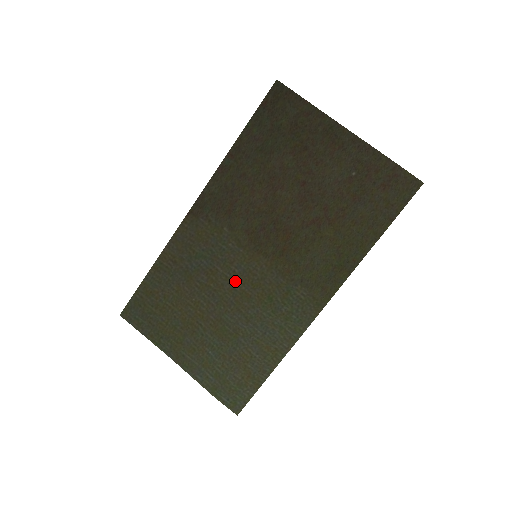
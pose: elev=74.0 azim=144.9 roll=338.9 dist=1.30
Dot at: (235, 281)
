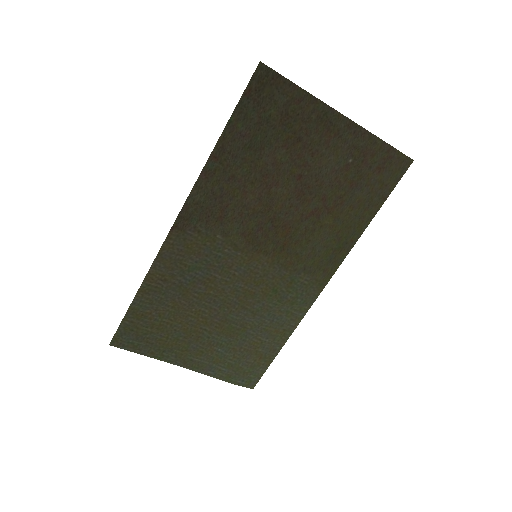
Dot at: (236, 283)
